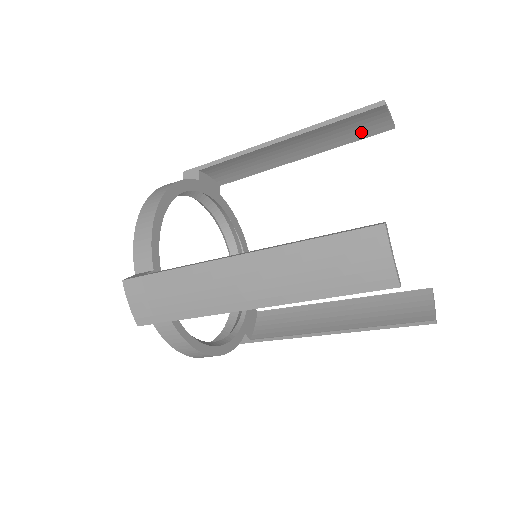
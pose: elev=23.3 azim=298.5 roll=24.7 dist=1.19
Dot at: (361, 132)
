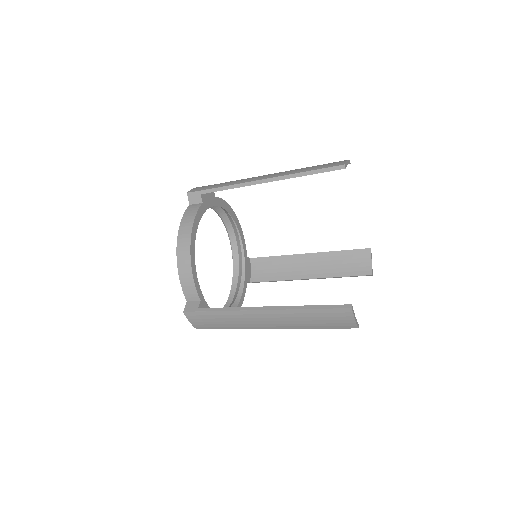
Dot at: occluded
